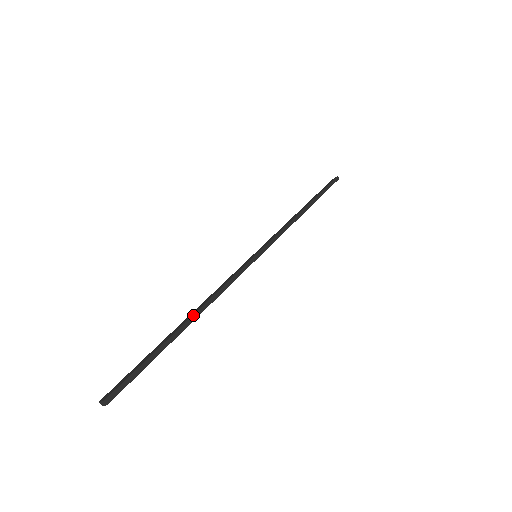
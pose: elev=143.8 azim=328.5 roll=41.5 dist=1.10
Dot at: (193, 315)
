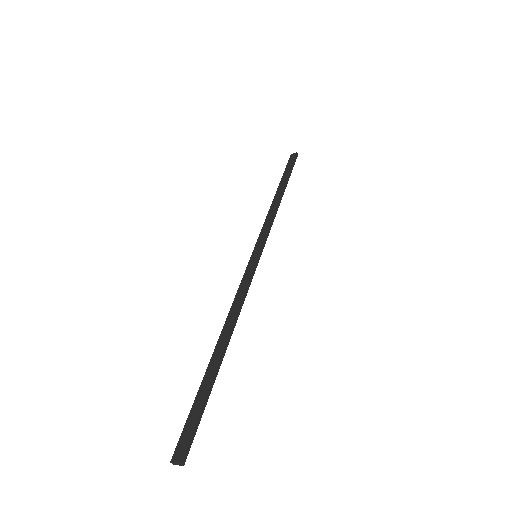
Dot at: (227, 339)
